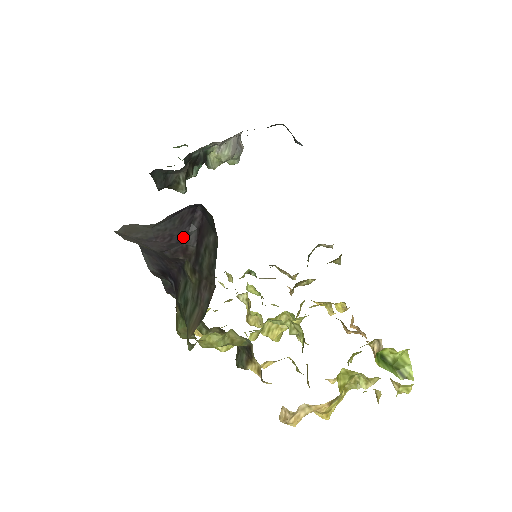
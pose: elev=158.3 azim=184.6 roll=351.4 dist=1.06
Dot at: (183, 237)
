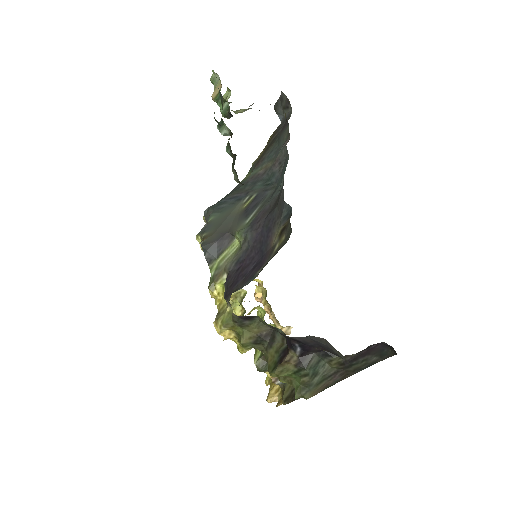
Dot at: occluded
